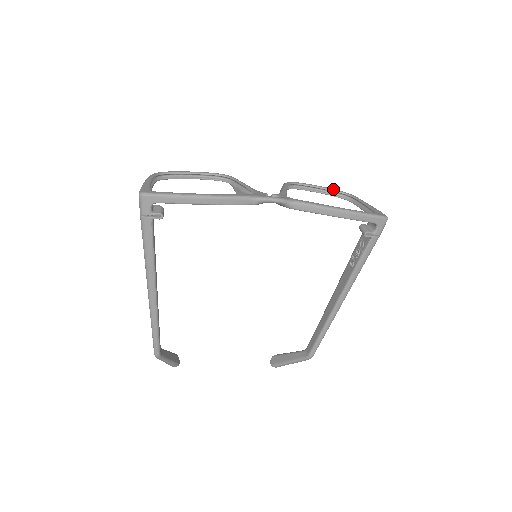
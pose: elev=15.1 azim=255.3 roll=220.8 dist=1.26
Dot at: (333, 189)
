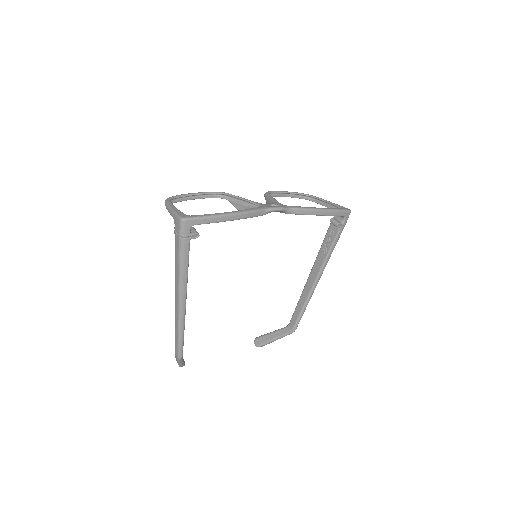
Dot at: (298, 193)
